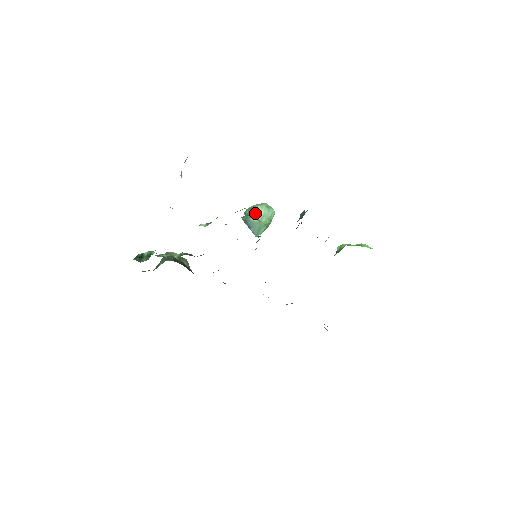
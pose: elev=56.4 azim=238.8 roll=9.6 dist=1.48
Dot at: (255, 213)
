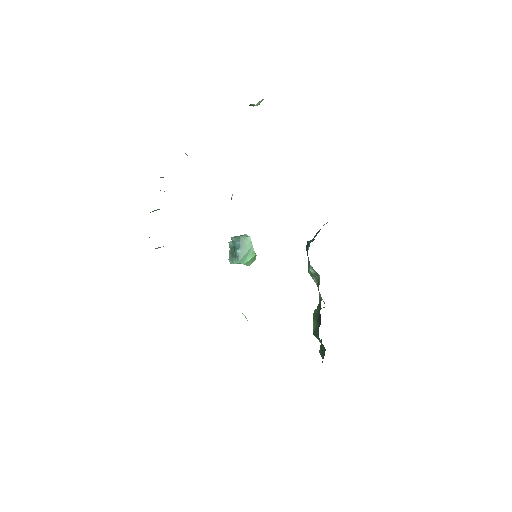
Dot at: occluded
